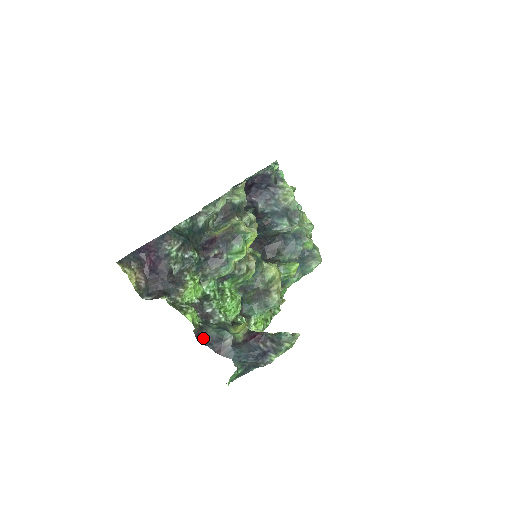
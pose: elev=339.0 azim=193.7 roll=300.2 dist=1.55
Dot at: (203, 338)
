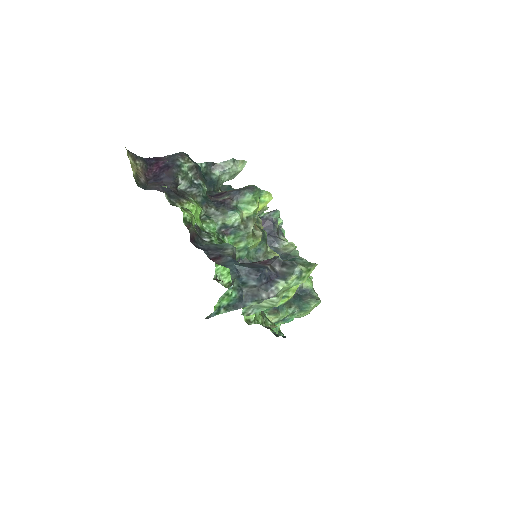
Dot at: (197, 244)
